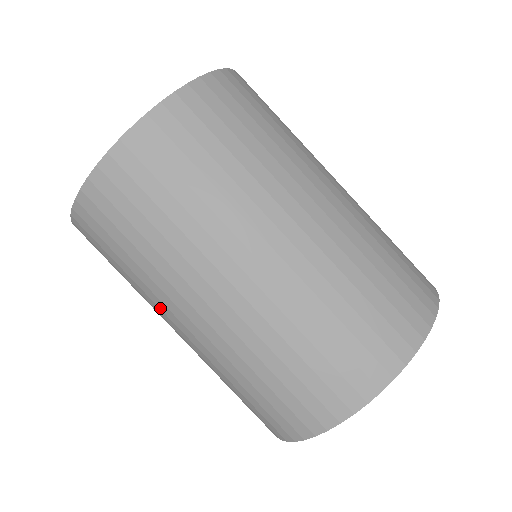
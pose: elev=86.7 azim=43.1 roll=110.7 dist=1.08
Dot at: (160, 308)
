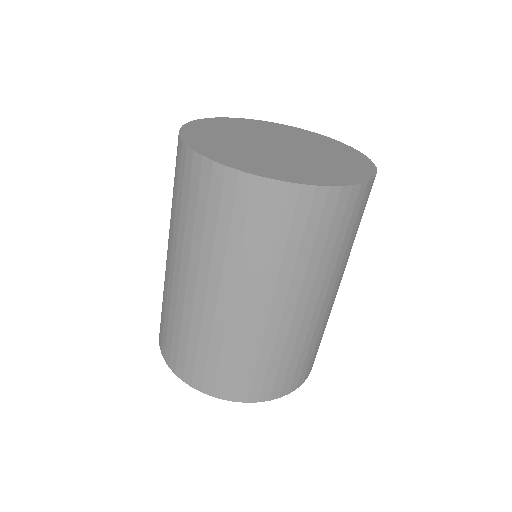
Dot at: (177, 247)
